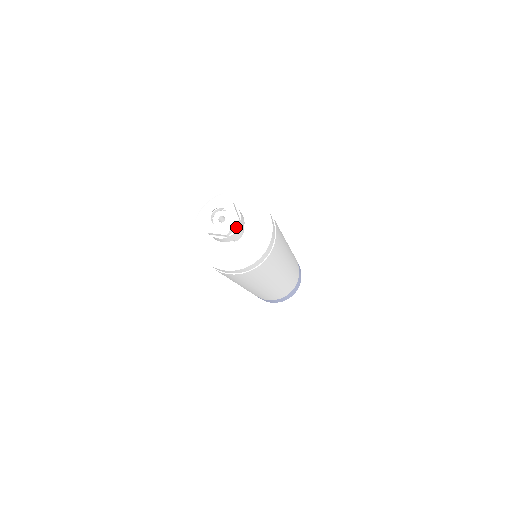
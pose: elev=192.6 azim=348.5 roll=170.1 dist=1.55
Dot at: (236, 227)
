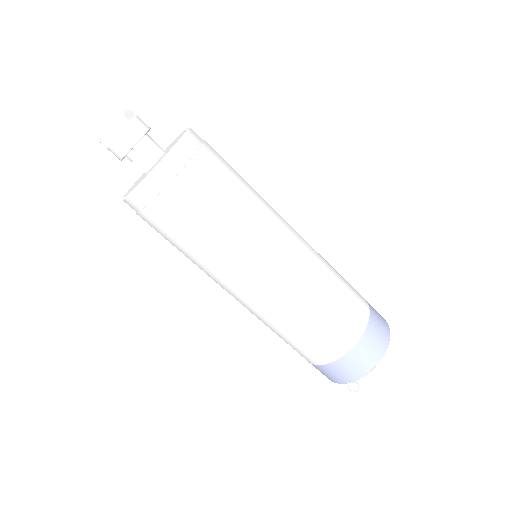
Dot at: (123, 127)
